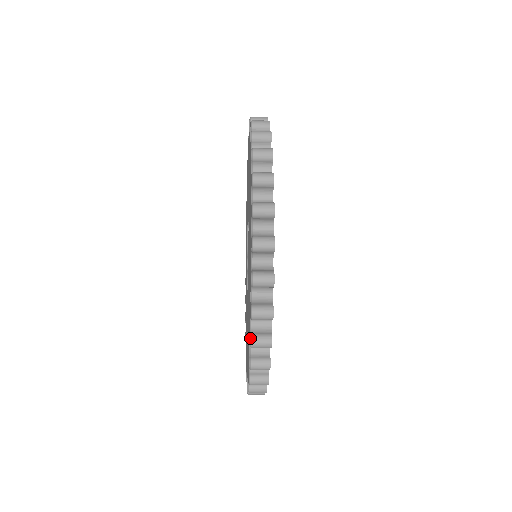
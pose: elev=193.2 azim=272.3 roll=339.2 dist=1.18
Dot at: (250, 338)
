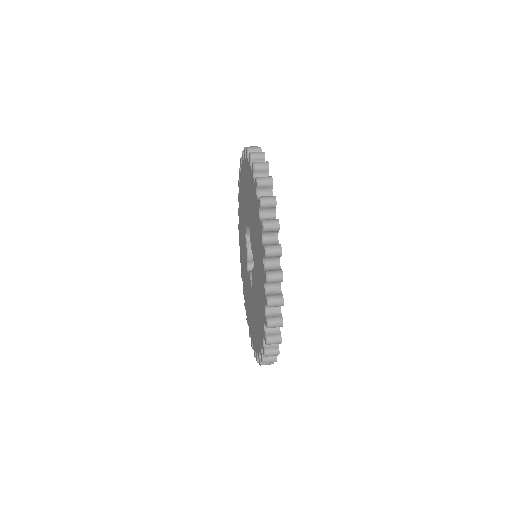
Dot at: (267, 298)
